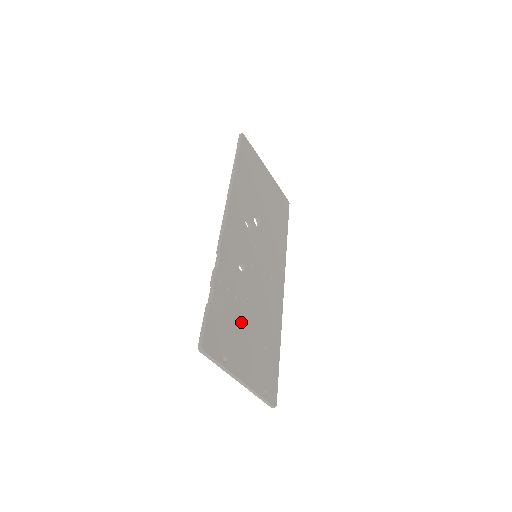
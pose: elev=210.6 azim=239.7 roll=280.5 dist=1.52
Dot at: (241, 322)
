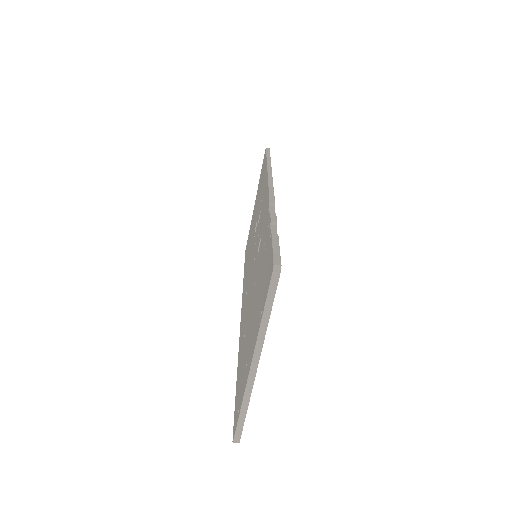
Dot at: occluded
